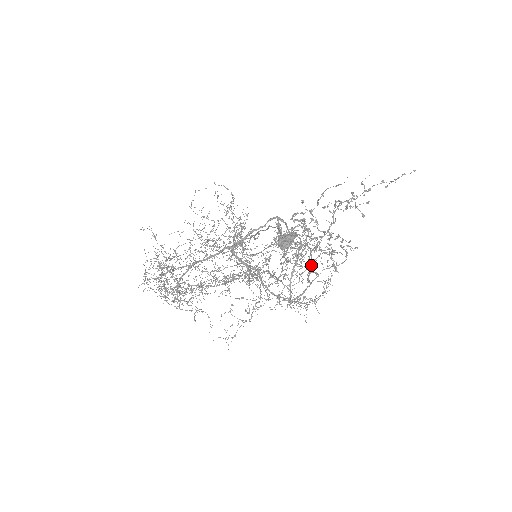
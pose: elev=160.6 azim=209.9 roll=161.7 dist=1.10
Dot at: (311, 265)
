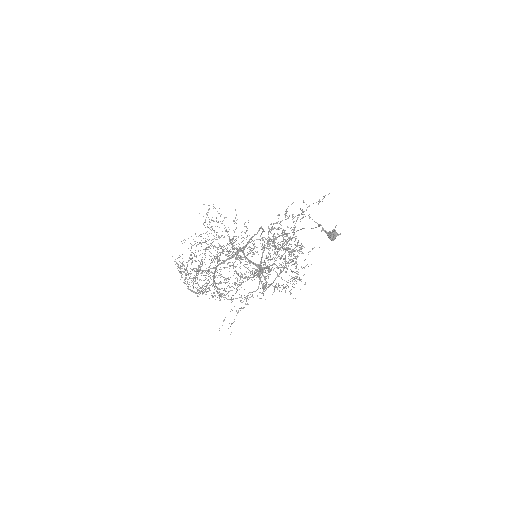
Dot at: occluded
